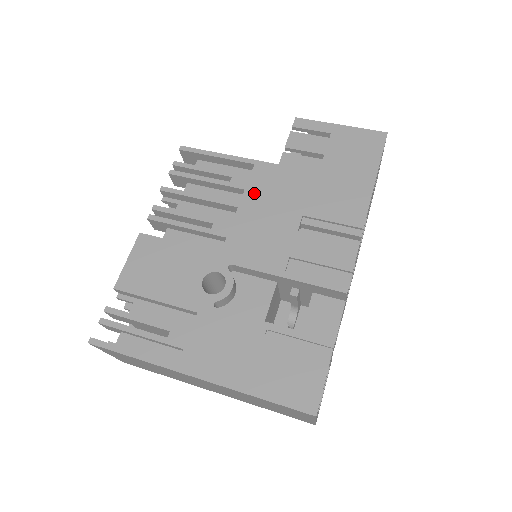
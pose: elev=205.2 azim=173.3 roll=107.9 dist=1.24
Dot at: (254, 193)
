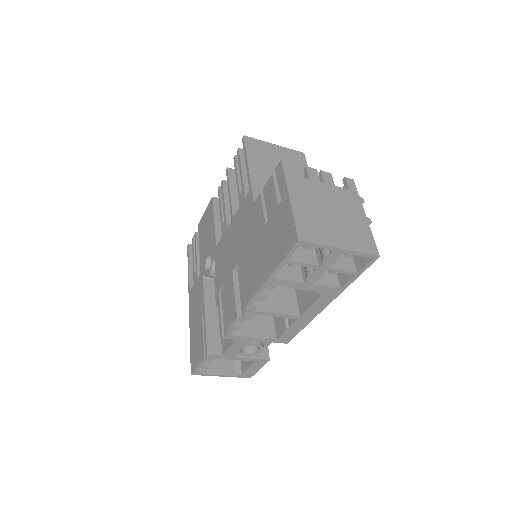
Dot at: (238, 217)
